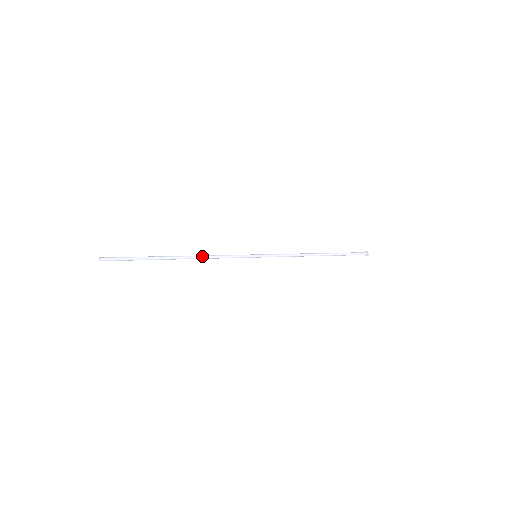
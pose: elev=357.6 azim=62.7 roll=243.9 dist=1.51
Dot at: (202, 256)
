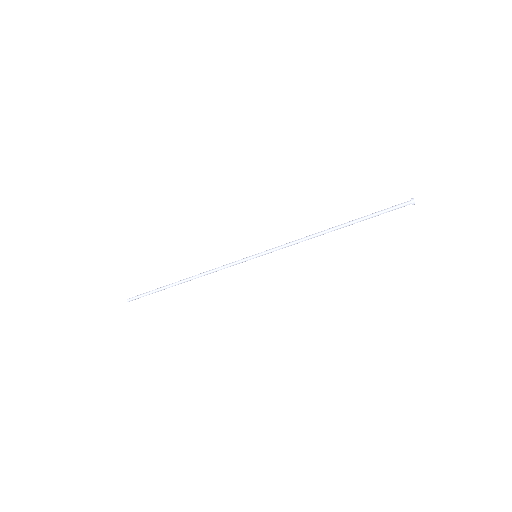
Dot at: (203, 273)
